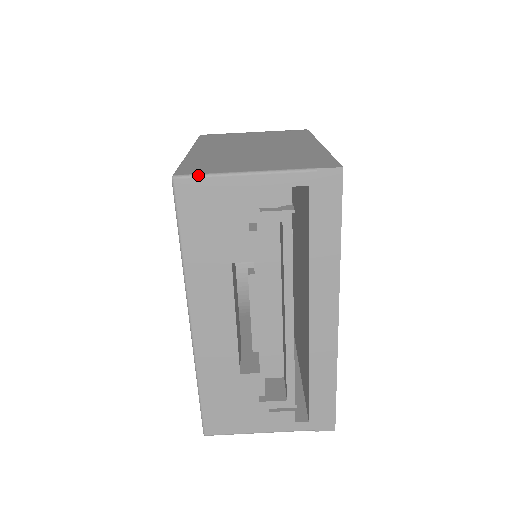
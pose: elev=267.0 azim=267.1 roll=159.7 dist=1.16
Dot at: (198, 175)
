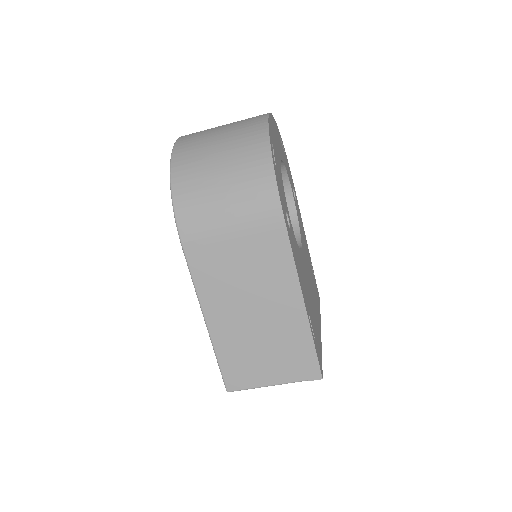
Dot at: occluded
